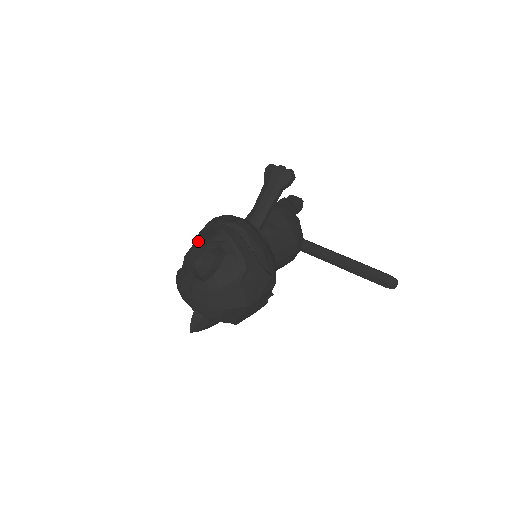
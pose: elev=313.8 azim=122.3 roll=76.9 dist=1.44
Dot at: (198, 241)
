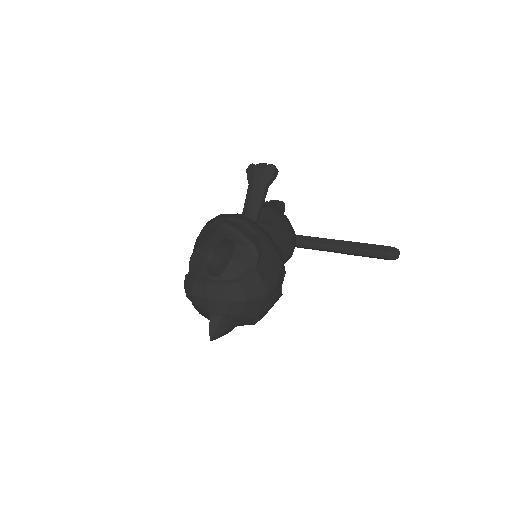
Dot at: (201, 241)
